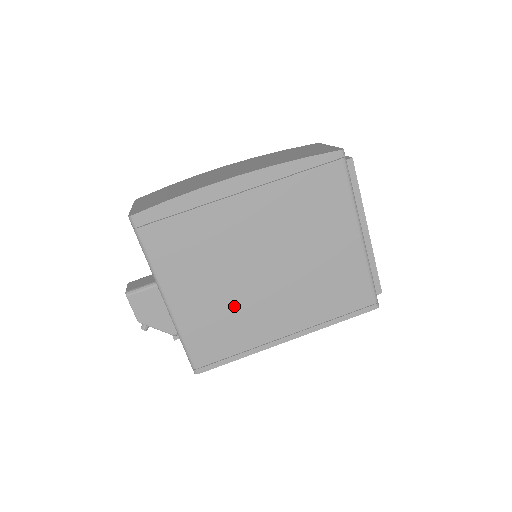
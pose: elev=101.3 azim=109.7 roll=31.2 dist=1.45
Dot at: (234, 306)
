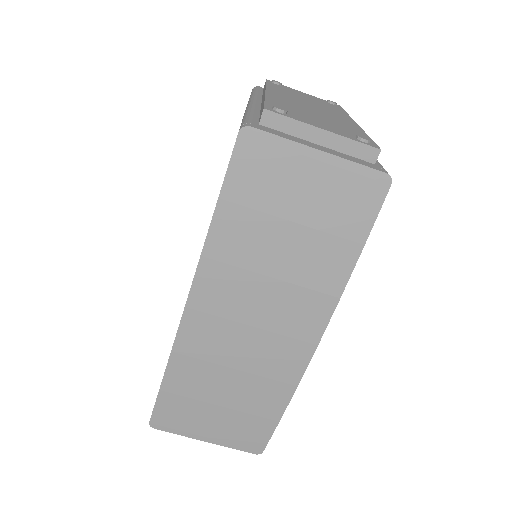
Dot at: occluded
